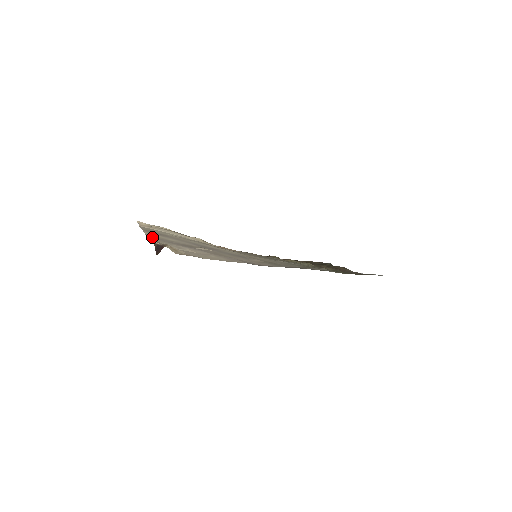
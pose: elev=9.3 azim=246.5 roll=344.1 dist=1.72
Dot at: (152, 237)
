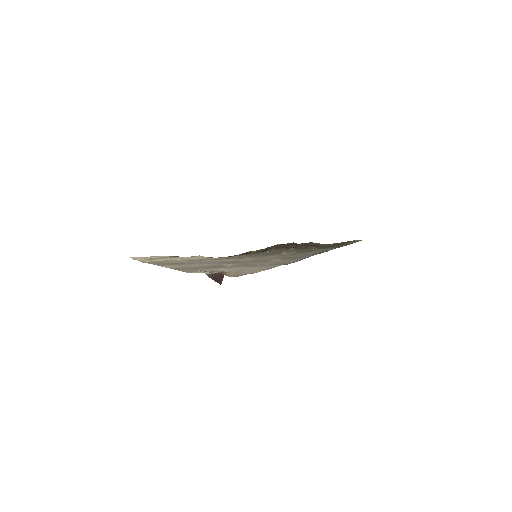
Dot at: (180, 269)
